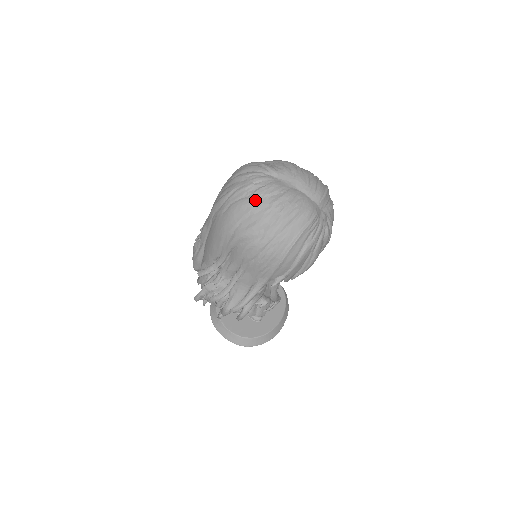
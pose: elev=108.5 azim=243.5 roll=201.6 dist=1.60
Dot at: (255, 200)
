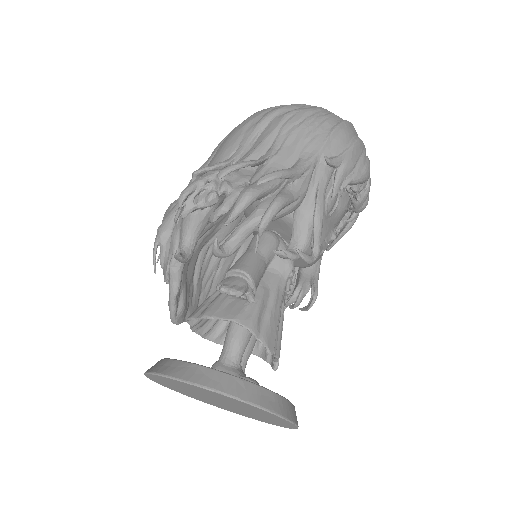
Dot at: occluded
